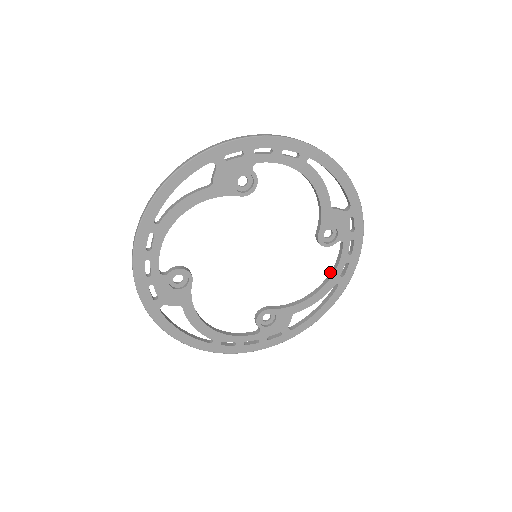
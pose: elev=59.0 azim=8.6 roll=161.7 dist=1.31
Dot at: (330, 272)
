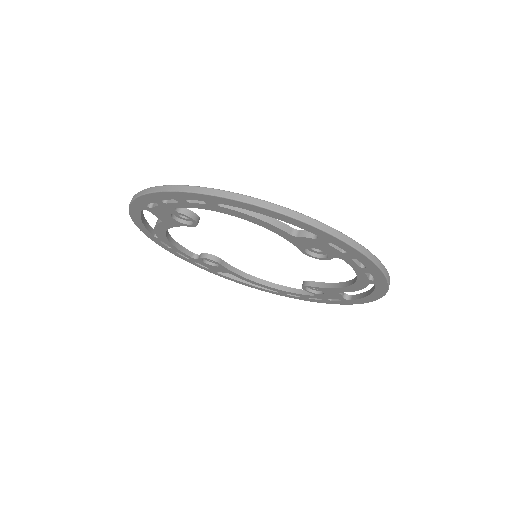
Dot at: occluded
